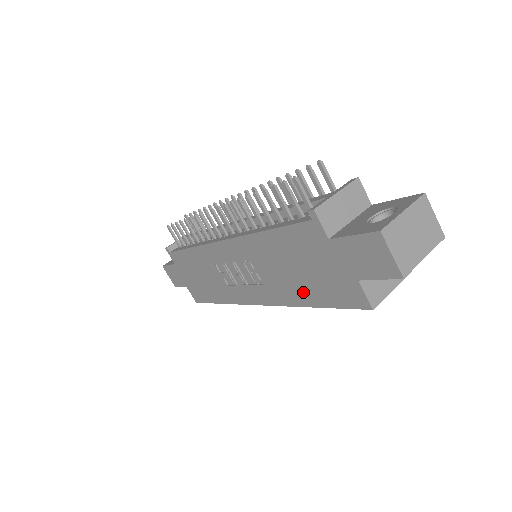
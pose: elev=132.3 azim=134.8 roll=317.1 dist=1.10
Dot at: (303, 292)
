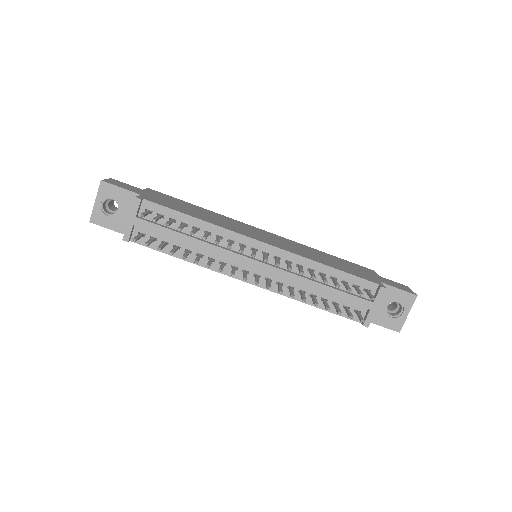
Dot at: occluded
